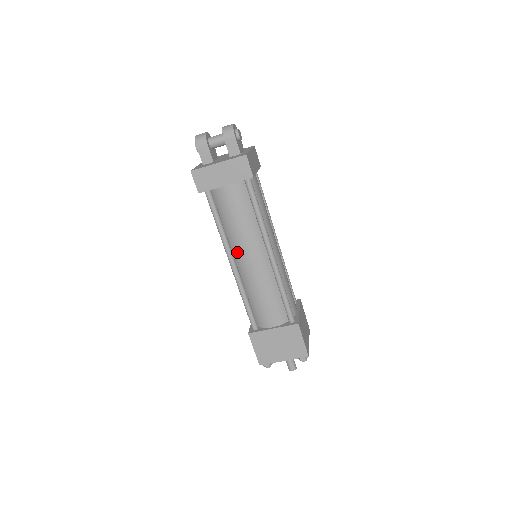
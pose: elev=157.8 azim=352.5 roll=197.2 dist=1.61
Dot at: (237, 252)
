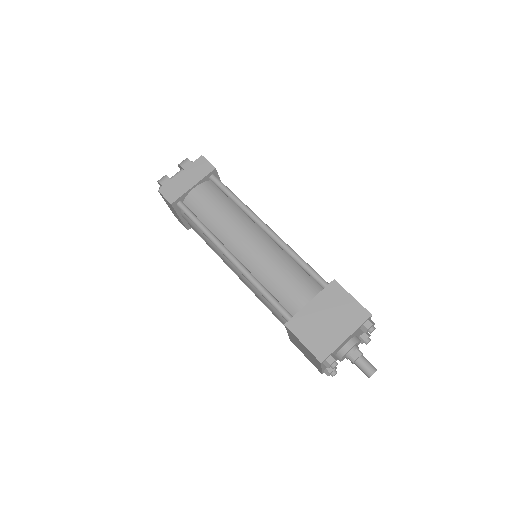
Dot at: (230, 243)
